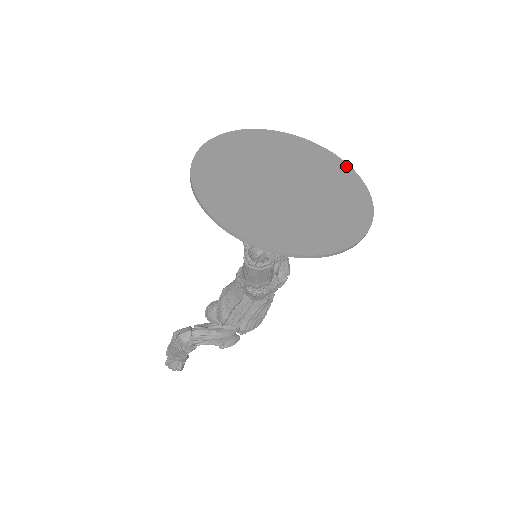
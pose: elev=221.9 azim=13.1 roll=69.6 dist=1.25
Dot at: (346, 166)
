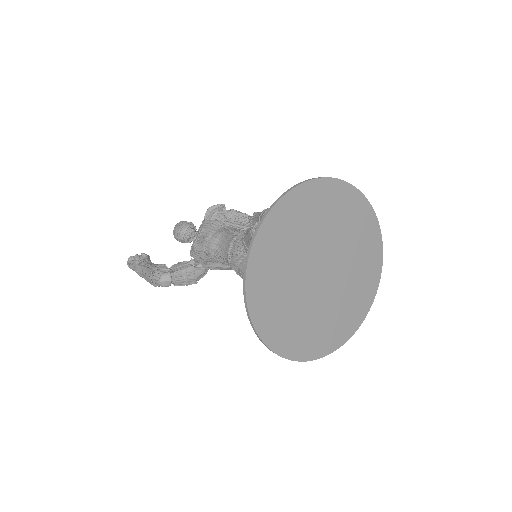
Dot at: (375, 222)
